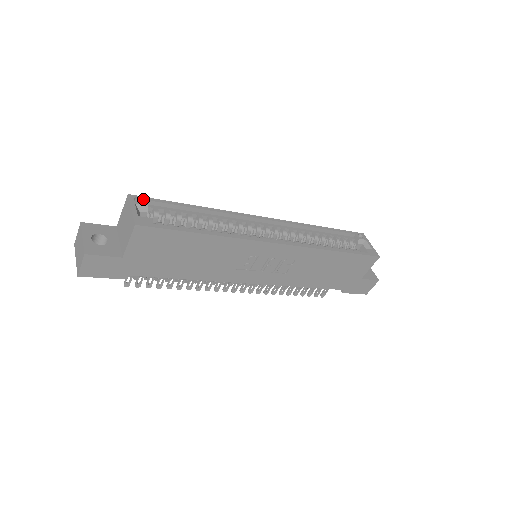
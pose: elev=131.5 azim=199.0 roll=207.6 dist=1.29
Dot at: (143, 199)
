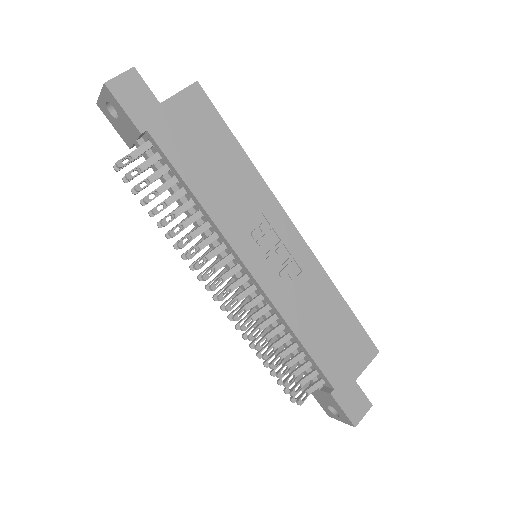
Dot at: occluded
